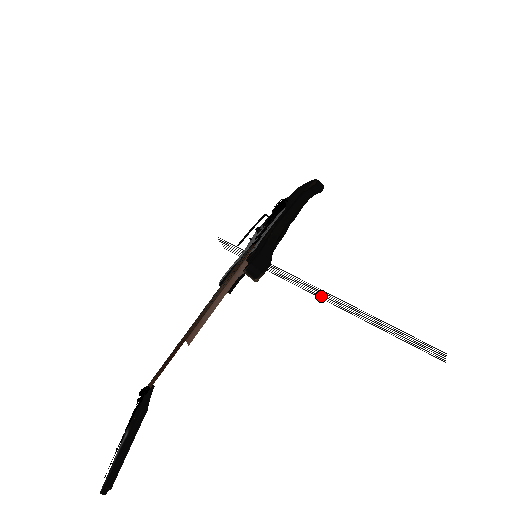
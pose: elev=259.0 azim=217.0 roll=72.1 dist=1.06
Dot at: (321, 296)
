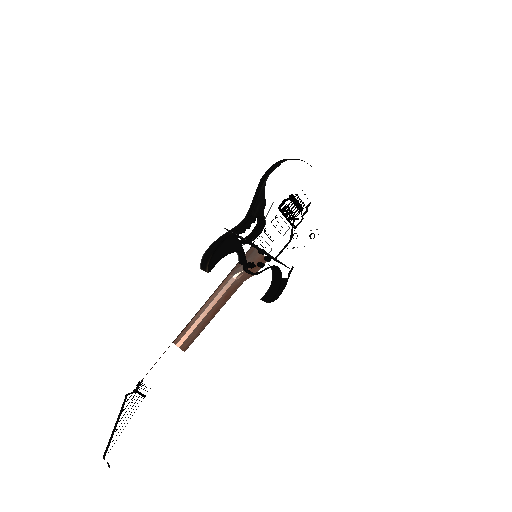
Dot at: occluded
